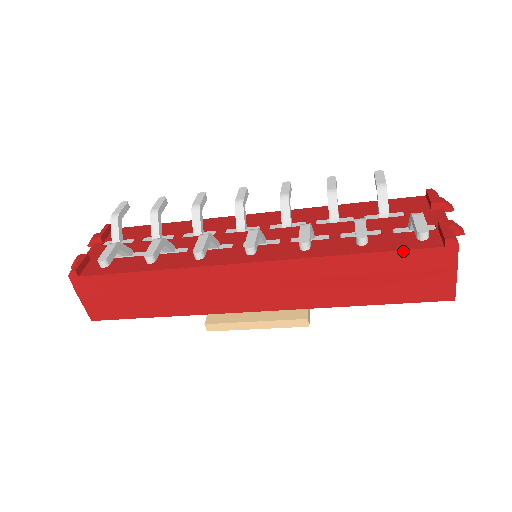
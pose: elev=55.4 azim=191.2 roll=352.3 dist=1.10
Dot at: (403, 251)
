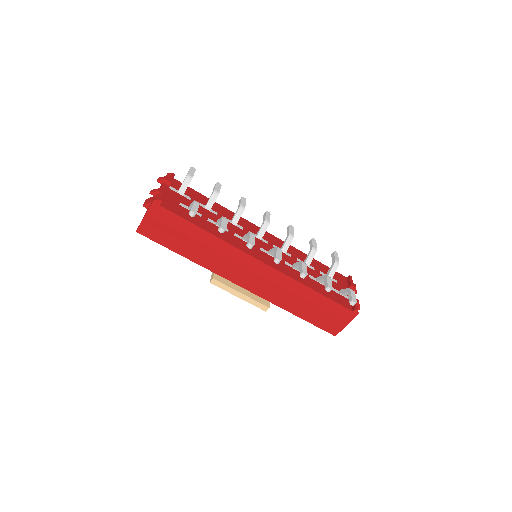
Dot at: (336, 303)
